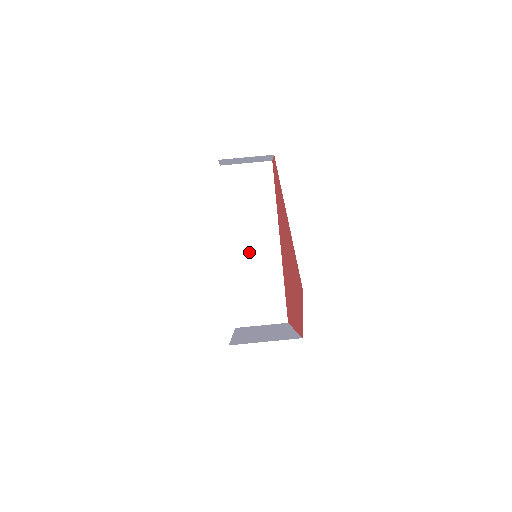
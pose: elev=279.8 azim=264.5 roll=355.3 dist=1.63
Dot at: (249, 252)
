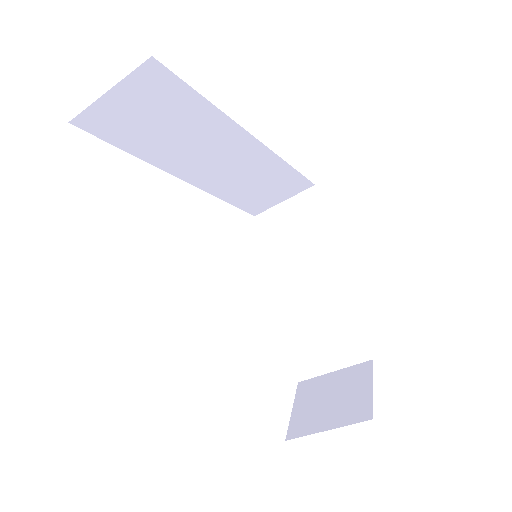
Dot at: (219, 170)
